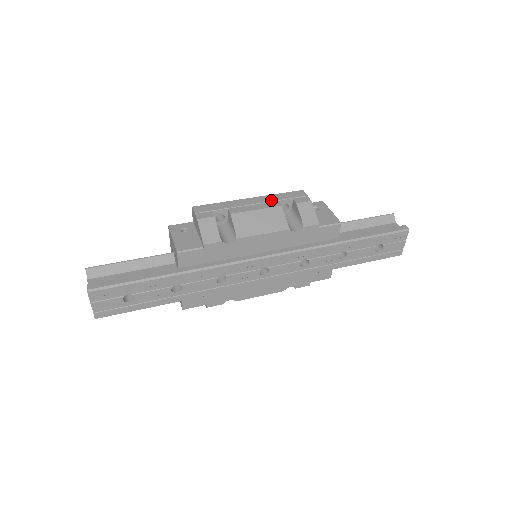
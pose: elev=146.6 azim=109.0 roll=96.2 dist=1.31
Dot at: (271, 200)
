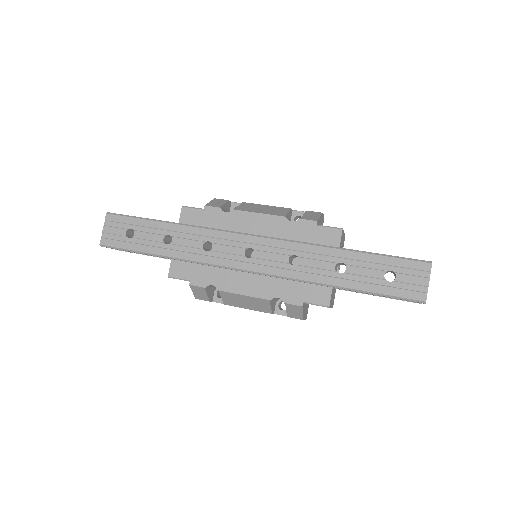
Dot at: occluded
